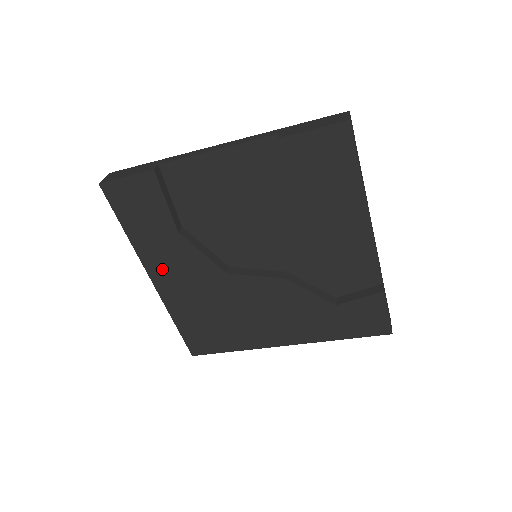
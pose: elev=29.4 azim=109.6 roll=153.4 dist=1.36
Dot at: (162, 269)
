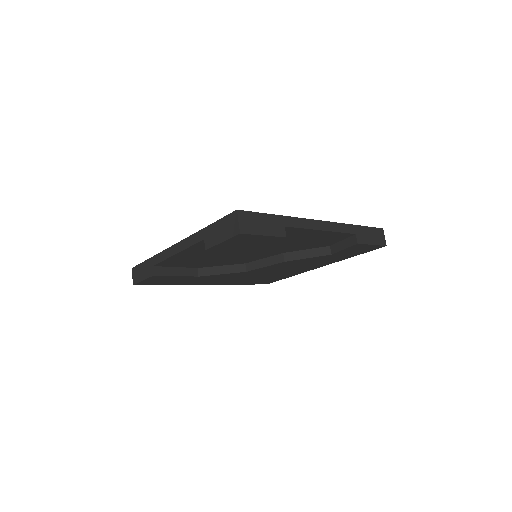
Dot at: (208, 282)
